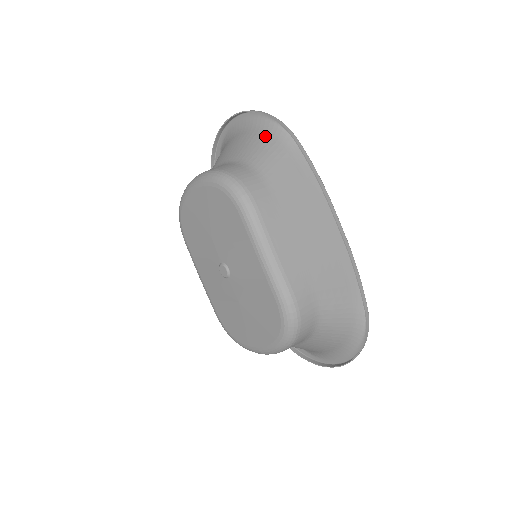
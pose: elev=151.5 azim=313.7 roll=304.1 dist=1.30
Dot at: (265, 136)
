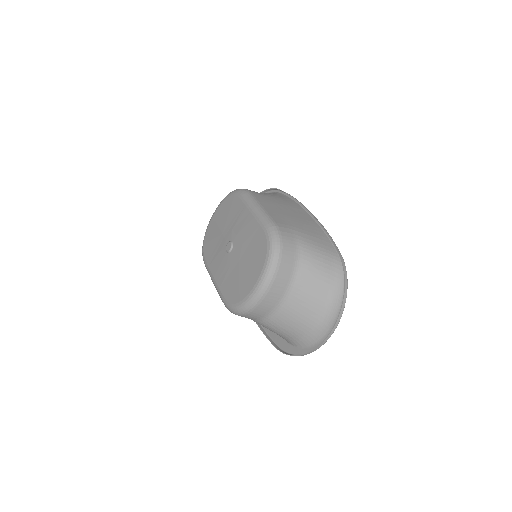
Dot at: occluded
